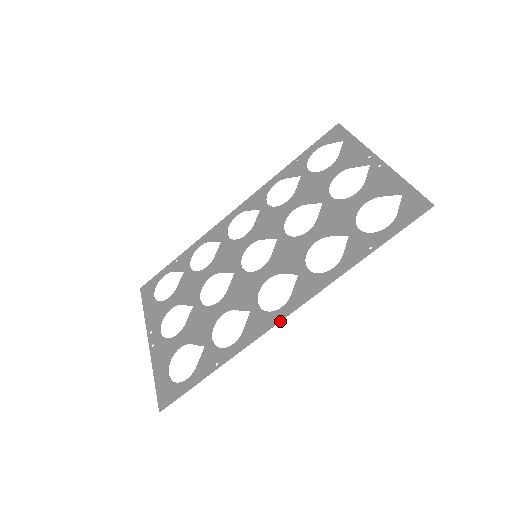
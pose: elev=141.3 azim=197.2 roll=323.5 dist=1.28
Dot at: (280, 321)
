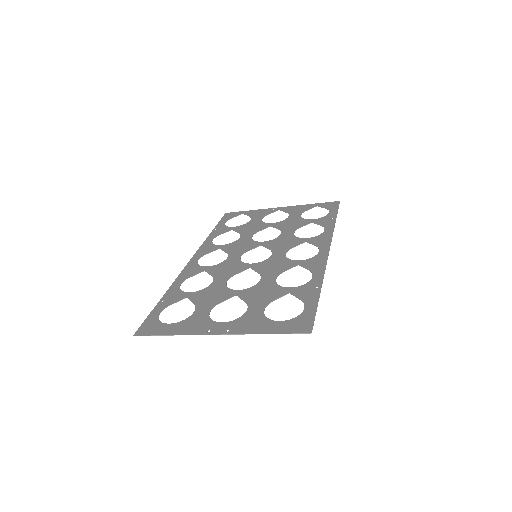
Dot at: occluded
